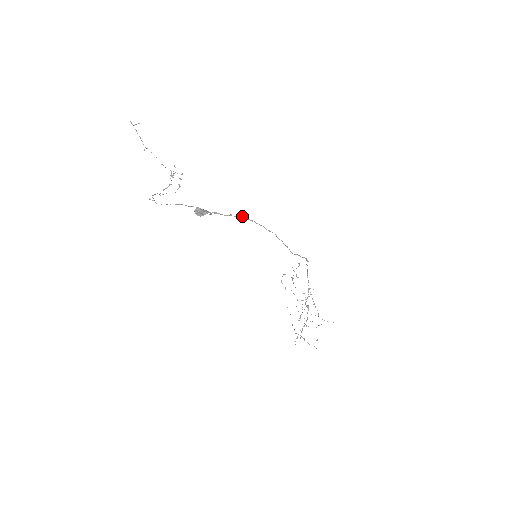
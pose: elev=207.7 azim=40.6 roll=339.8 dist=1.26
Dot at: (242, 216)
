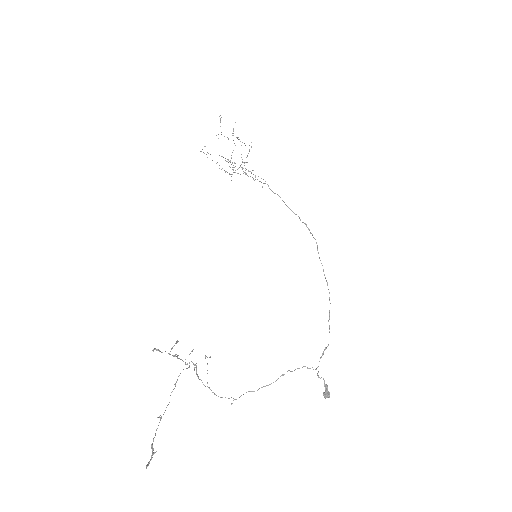
Dot at: occluded
